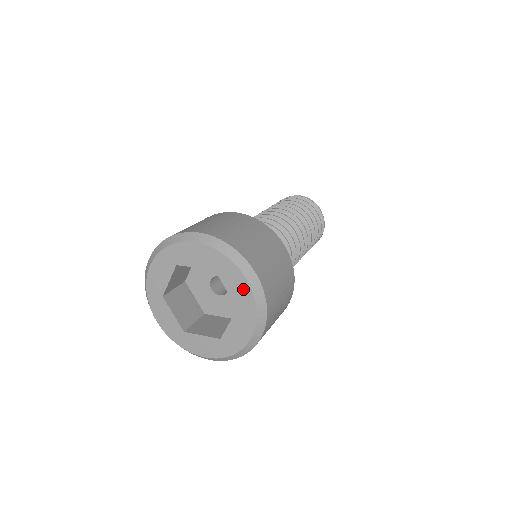
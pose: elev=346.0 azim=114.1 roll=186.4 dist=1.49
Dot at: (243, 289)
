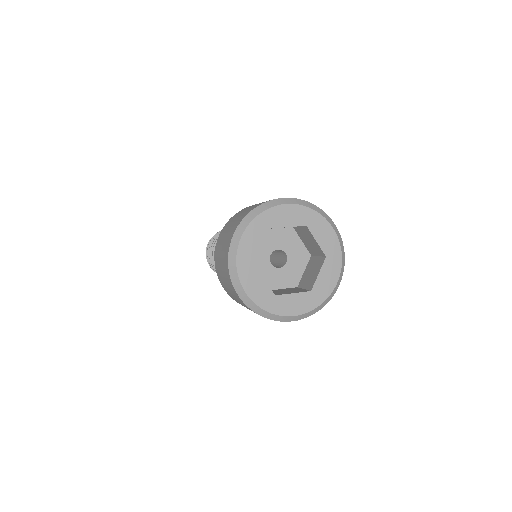
Dot at: (331, 237)
